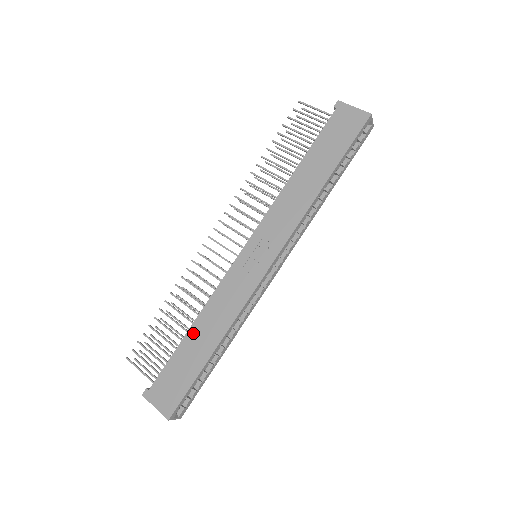
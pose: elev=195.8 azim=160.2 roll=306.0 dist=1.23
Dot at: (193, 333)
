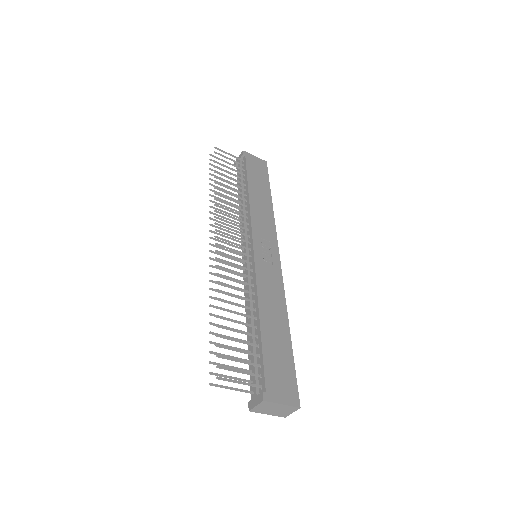
Dot at: (265, 323)
